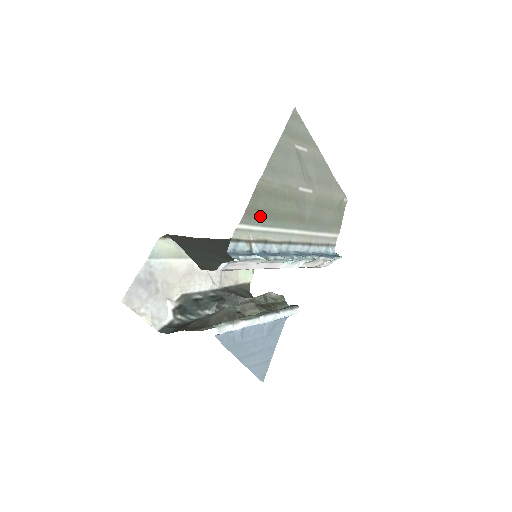
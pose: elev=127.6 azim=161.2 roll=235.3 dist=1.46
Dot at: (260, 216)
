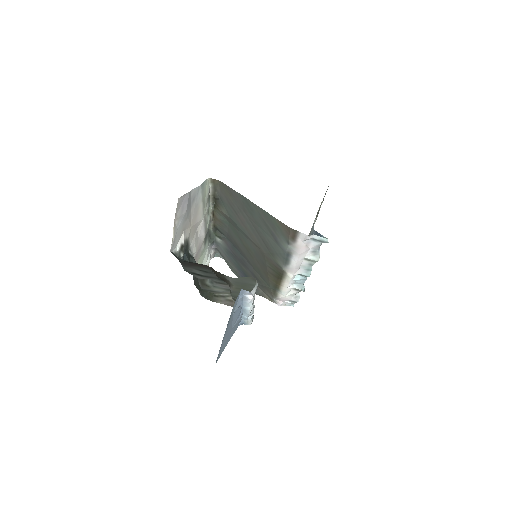
Dot at: occluded
